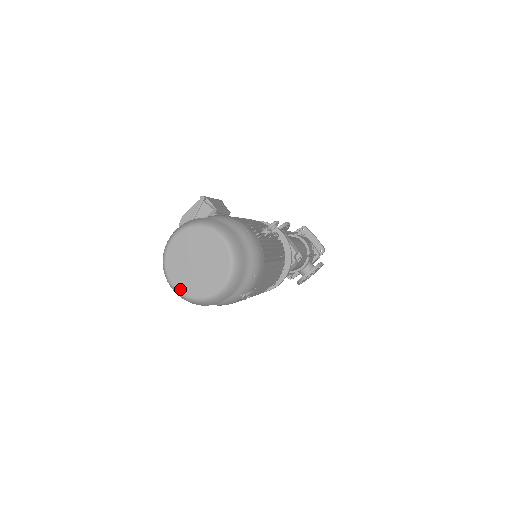
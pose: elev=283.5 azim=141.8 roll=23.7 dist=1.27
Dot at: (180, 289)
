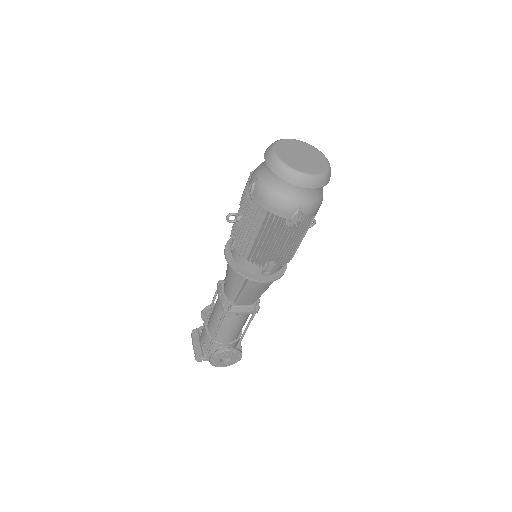
Dot at: (281, 157)
